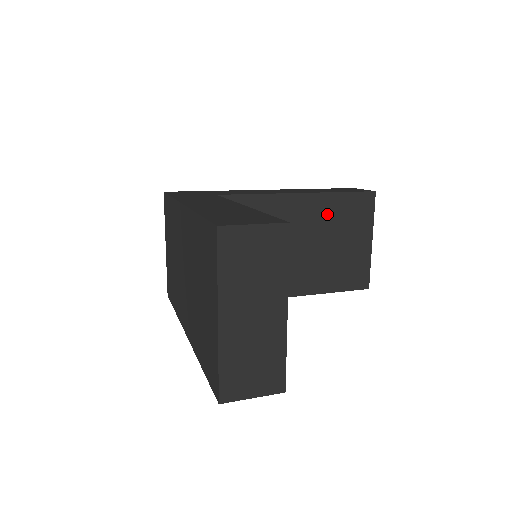
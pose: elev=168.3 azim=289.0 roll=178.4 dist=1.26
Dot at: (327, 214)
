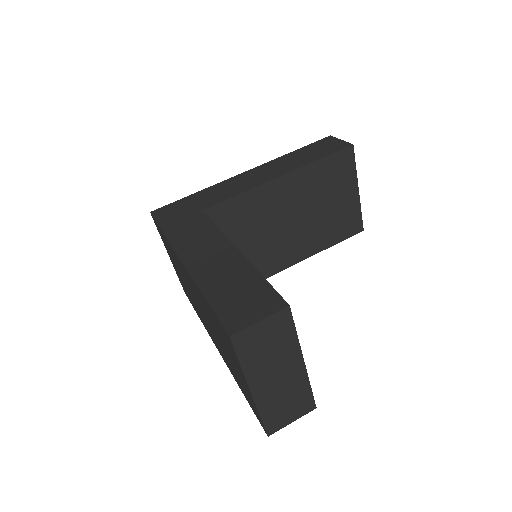
Dot at: (311, 184)
